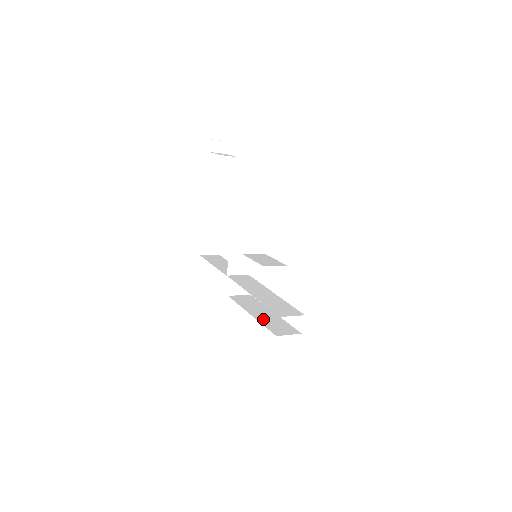
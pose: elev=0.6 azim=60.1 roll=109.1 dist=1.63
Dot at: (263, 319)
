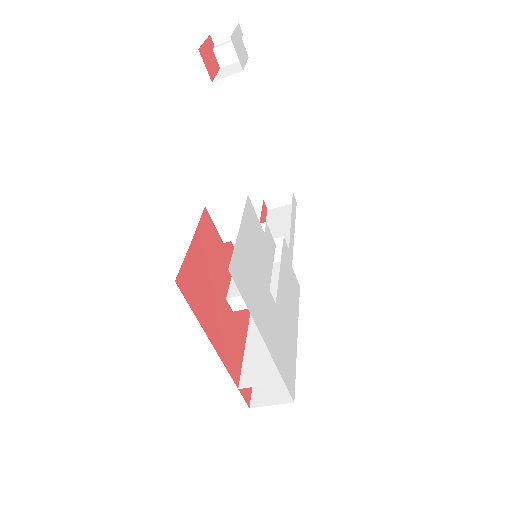
Dot at: occluded
